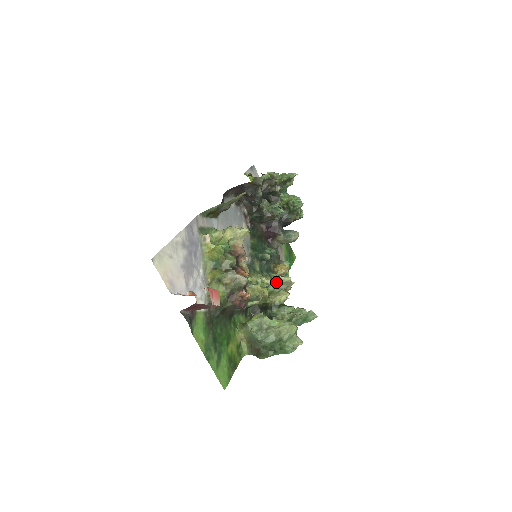
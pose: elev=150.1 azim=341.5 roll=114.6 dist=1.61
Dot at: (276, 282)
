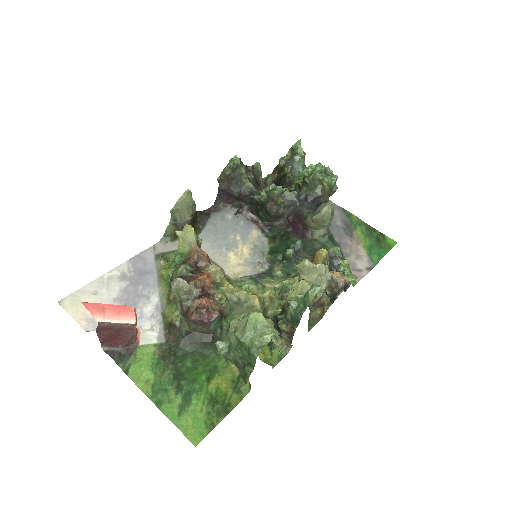
Dot at: (299, 276)
